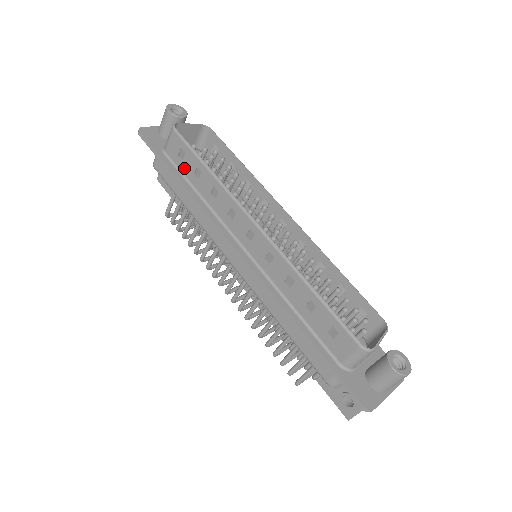
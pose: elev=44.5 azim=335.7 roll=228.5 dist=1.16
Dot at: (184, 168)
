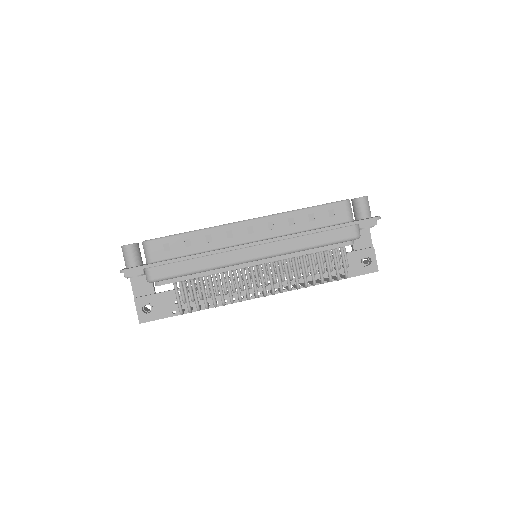
Dot at: (175, 253)
